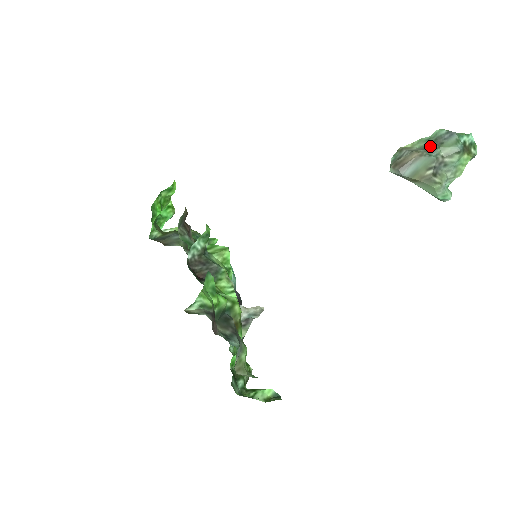
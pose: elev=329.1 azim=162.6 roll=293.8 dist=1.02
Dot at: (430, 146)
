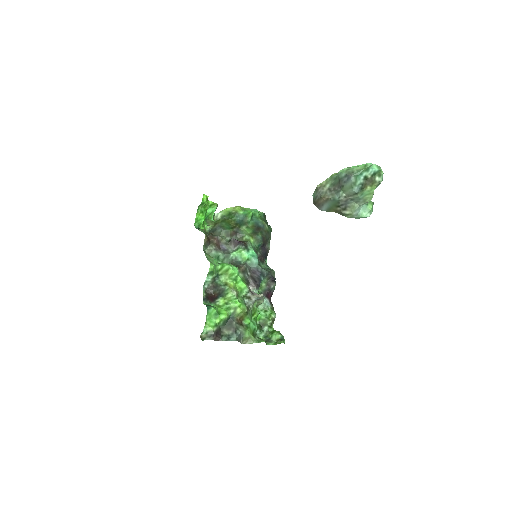
Dot at: (336, 186)
